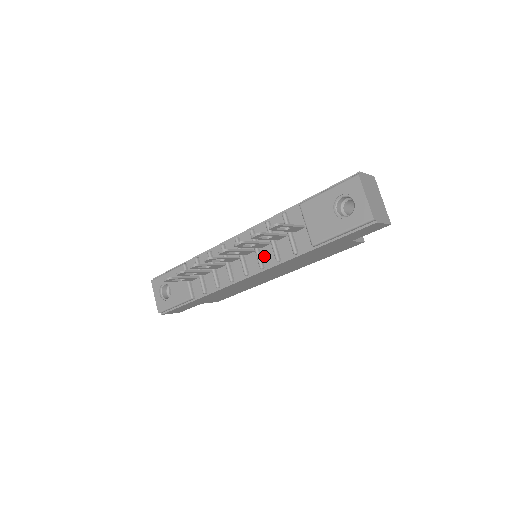
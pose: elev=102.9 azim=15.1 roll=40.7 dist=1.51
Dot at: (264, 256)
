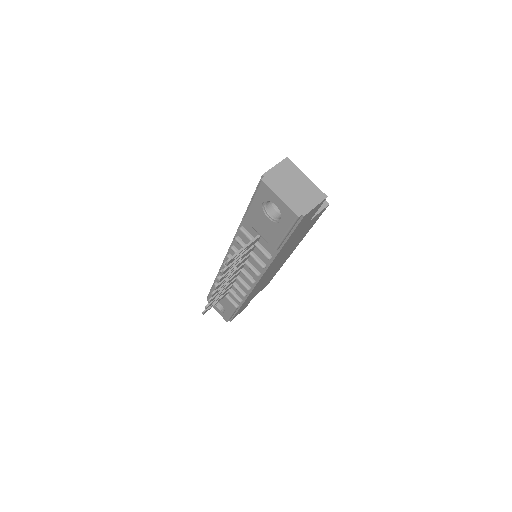
Dot at: (254, 265)
